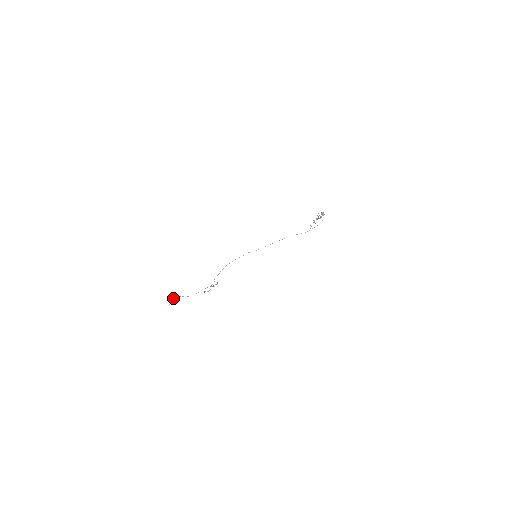
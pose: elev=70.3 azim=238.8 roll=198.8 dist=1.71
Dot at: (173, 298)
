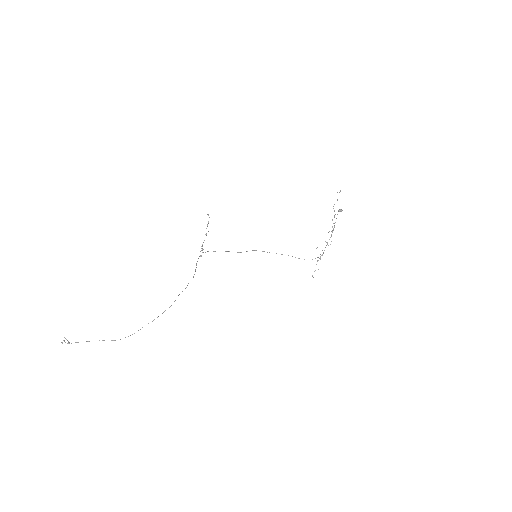
Dot at: (69, 343)
